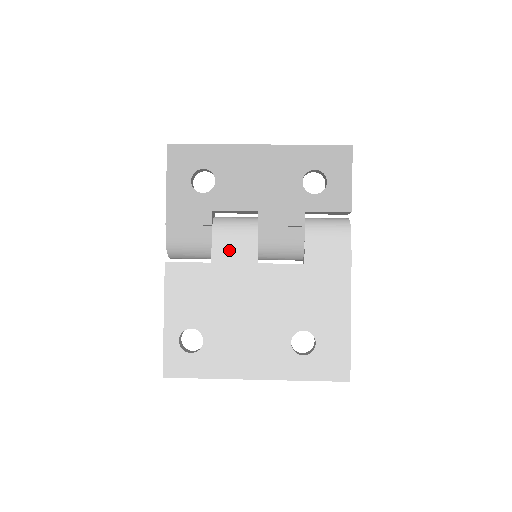
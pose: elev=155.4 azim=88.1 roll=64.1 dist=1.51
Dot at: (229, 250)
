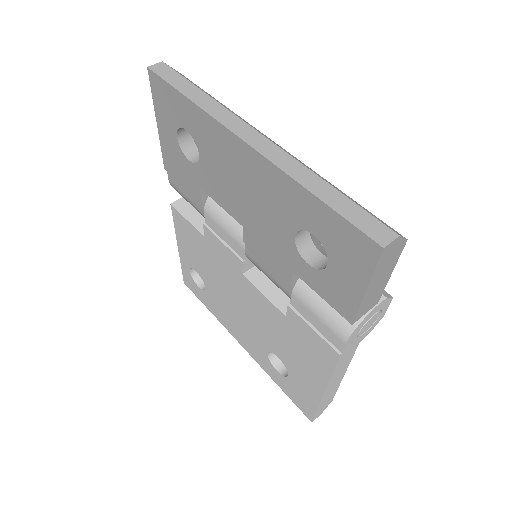
Dot at: (218, 240)
